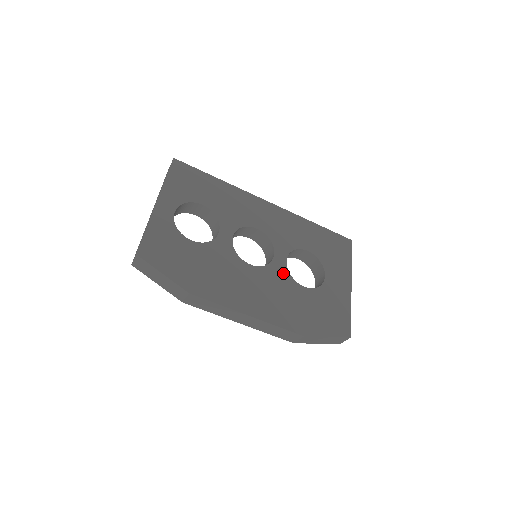
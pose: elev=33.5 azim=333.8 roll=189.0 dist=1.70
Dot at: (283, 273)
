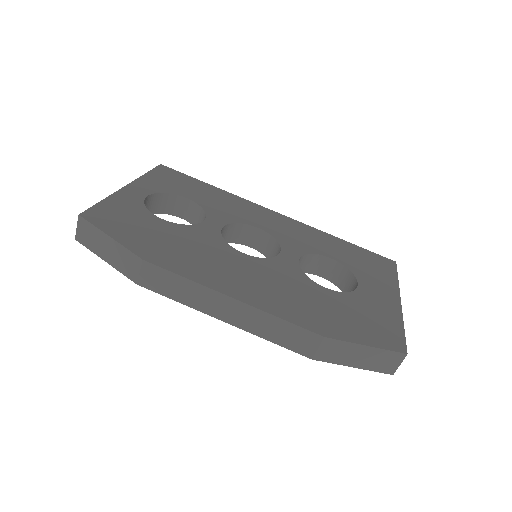
Dot at: (293, 269)
